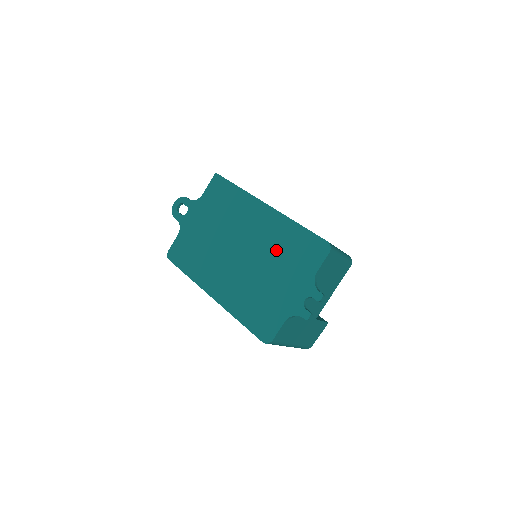
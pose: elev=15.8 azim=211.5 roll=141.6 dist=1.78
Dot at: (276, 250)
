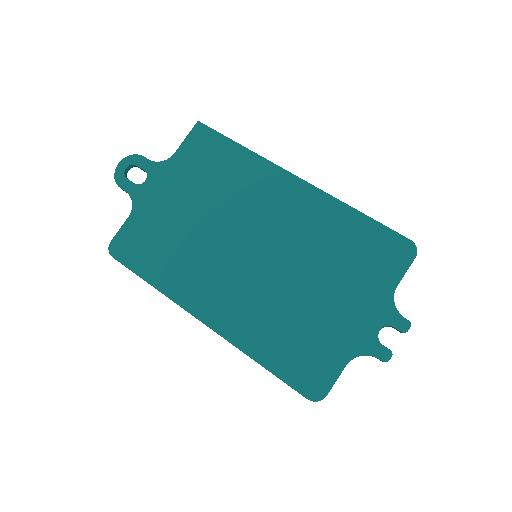
Dot at: (321, 249)
